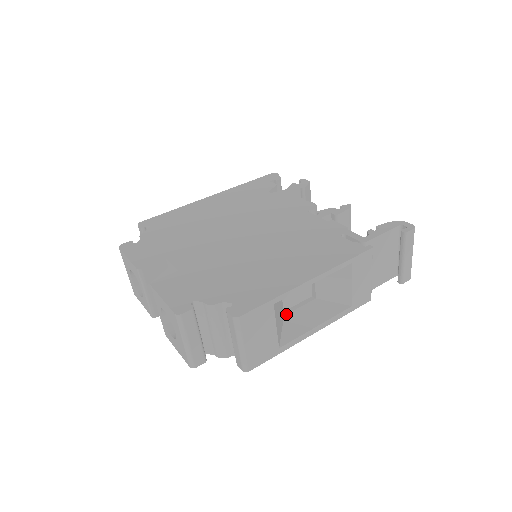
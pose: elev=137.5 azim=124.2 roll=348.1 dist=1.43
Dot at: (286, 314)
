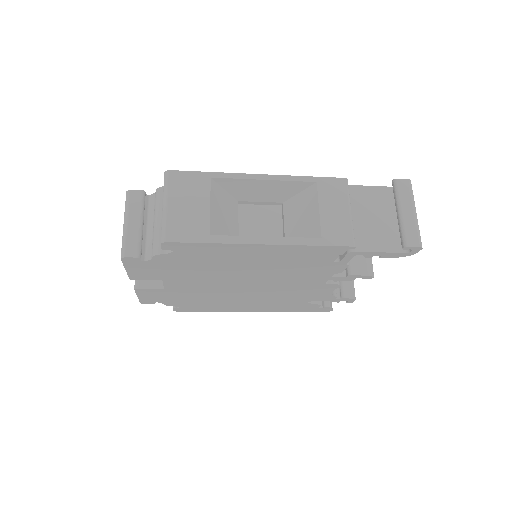
Dot at: occluded
